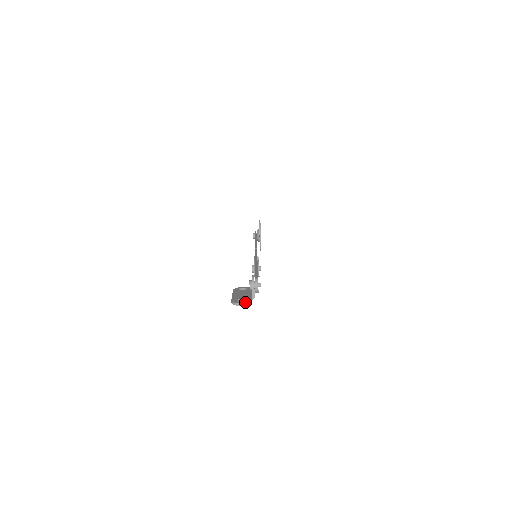
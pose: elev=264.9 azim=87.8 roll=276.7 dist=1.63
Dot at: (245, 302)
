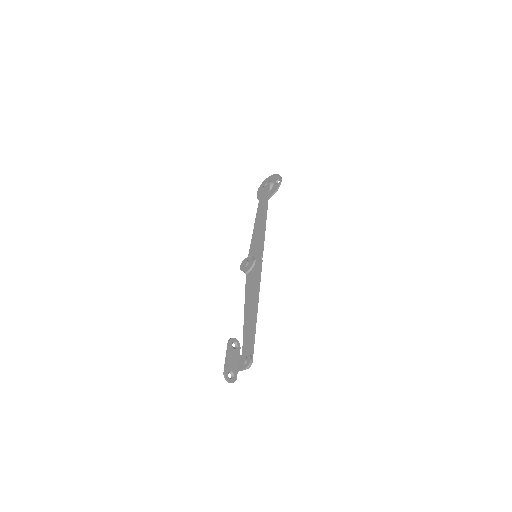
Dot at: (233, 382)
